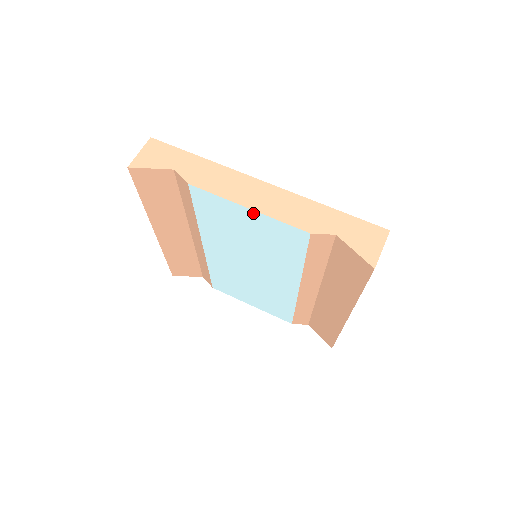
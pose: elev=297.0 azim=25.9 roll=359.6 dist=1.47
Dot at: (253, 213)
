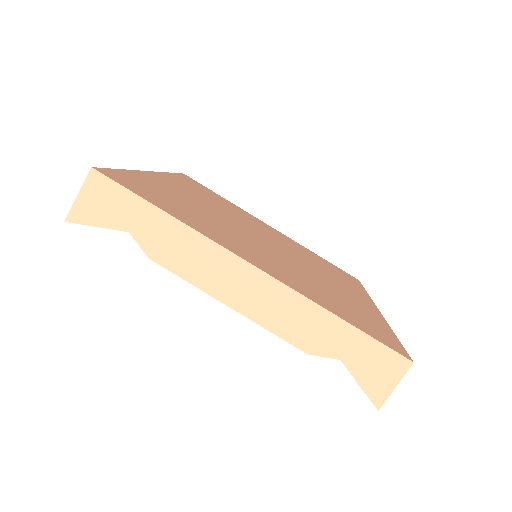
Dot at: (237, 309)
